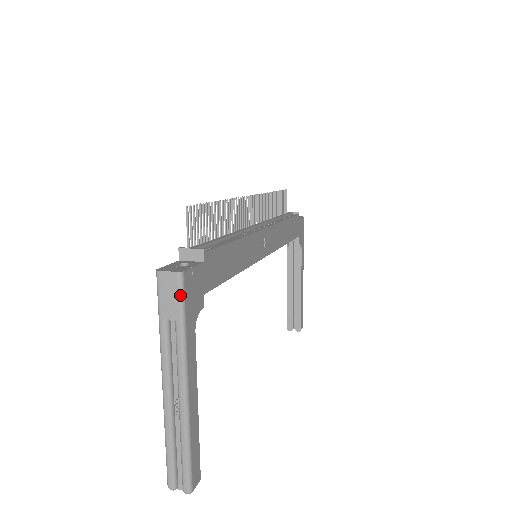
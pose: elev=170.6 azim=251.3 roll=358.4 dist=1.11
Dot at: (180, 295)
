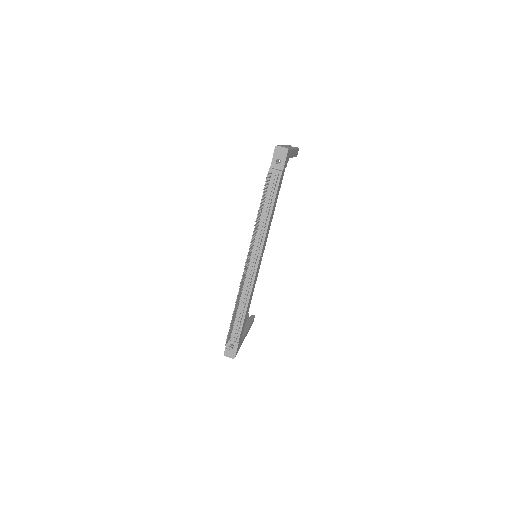
Dot at: occluded
